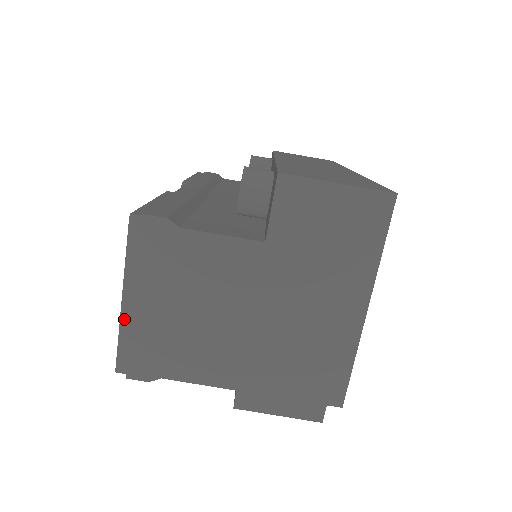
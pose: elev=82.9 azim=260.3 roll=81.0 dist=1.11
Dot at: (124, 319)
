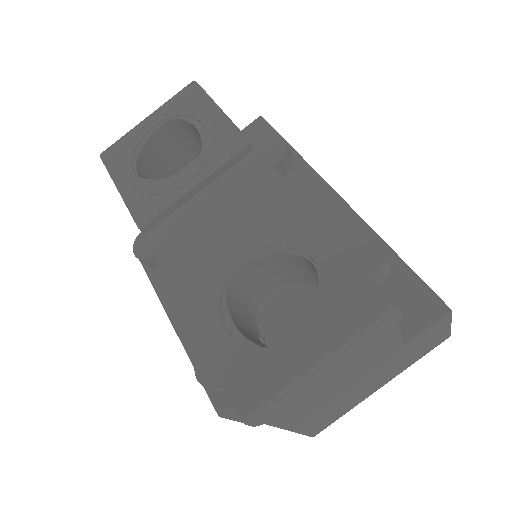
Dot at: (300, 379)
